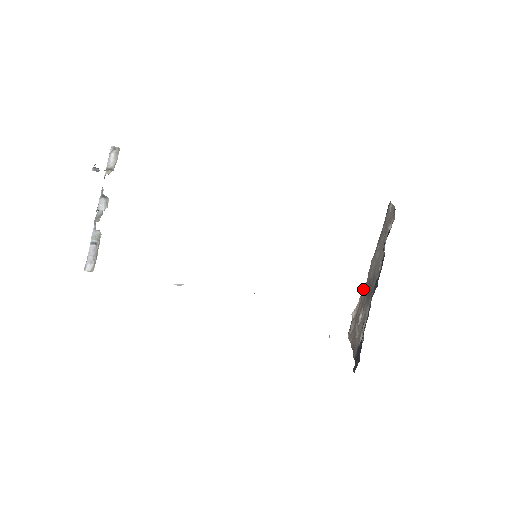
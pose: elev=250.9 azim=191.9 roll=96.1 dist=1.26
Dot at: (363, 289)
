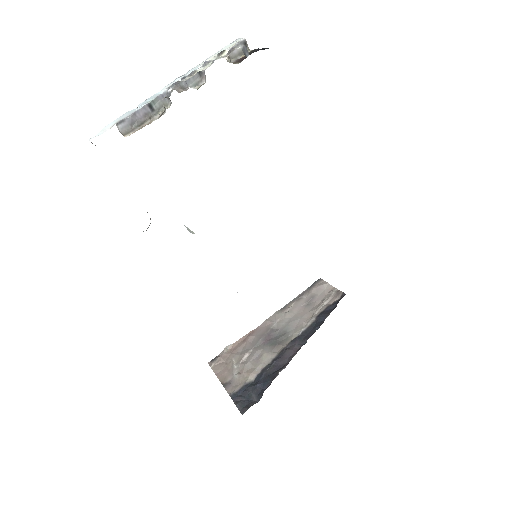
Dot at: (252, 331)
